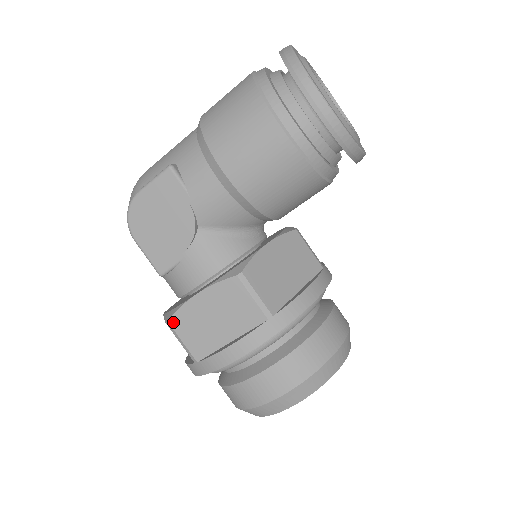
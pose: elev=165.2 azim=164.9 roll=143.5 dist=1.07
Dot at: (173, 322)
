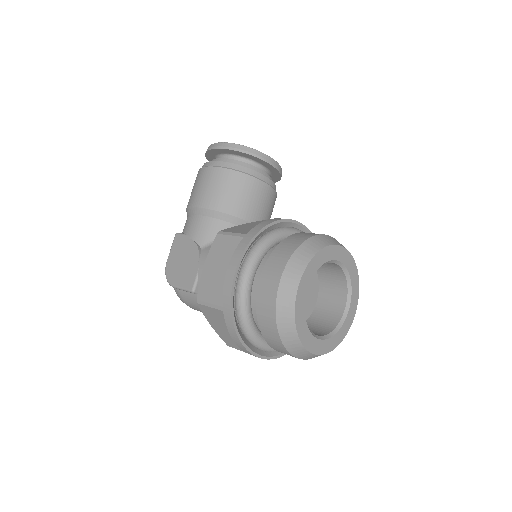
Dot at: (199, 296)
